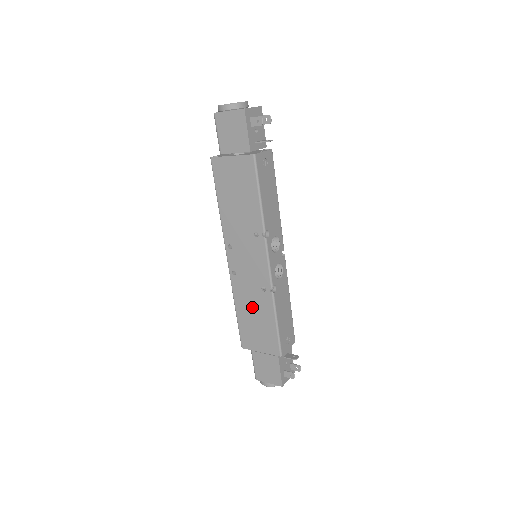
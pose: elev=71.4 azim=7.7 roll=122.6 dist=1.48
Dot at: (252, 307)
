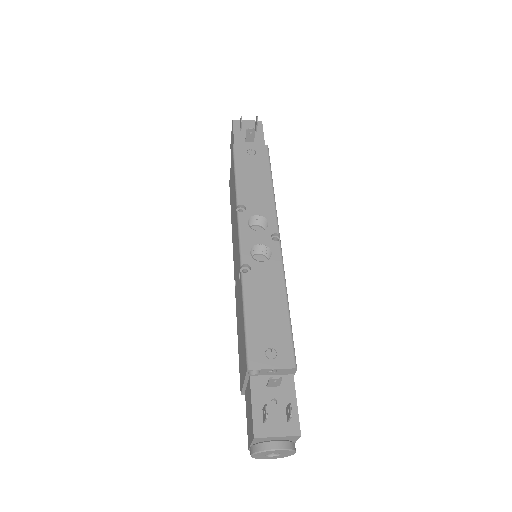
Dot at: (239, 314)
